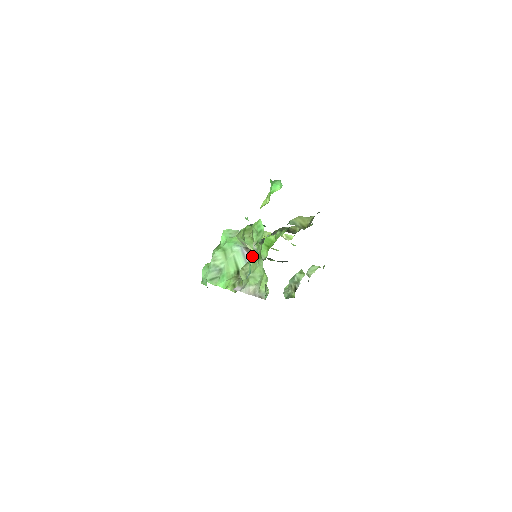
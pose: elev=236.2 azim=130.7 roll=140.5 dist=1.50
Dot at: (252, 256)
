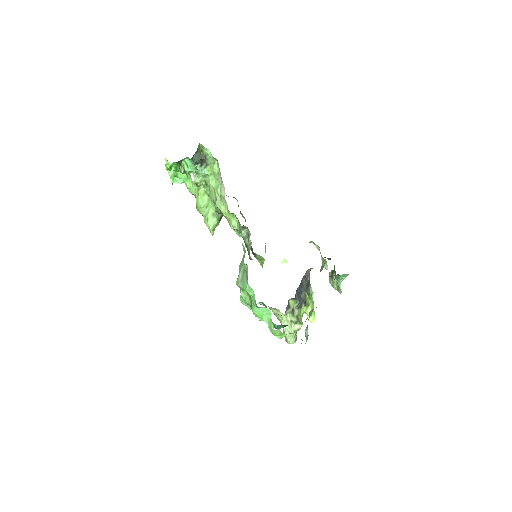
Dot at: (213, 201)
